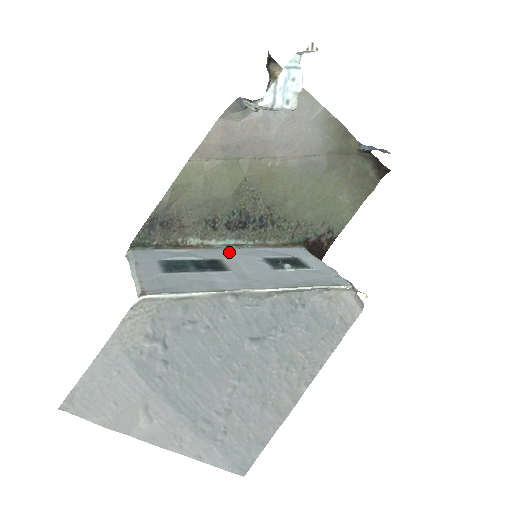
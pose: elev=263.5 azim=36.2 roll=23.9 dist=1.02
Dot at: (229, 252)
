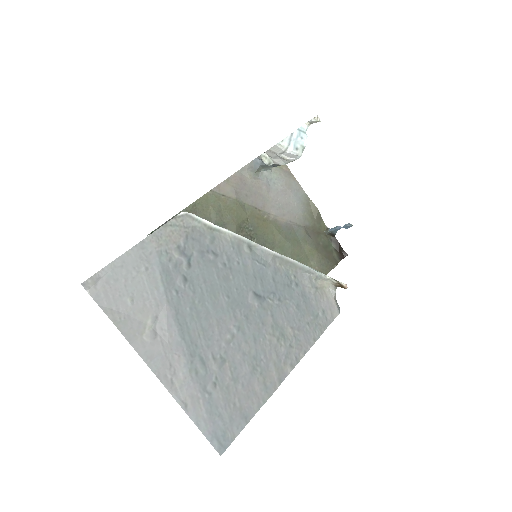
Dot at: occluded
